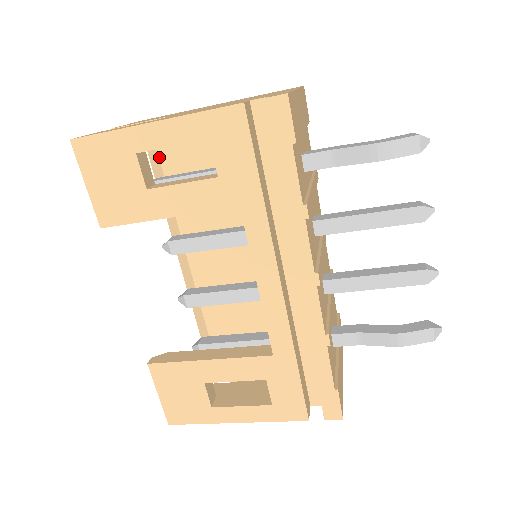
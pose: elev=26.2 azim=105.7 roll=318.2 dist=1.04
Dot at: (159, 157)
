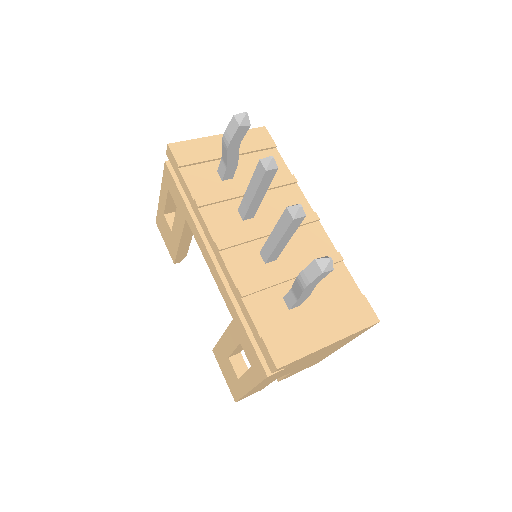
Dot at: occluded
